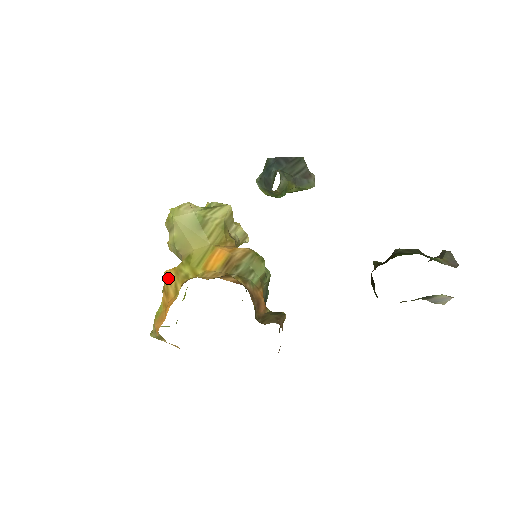
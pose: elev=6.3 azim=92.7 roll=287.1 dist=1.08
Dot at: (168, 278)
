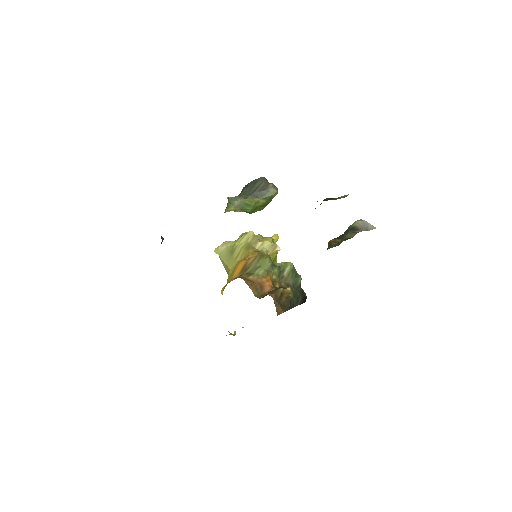
Dot at: (222, 293)
